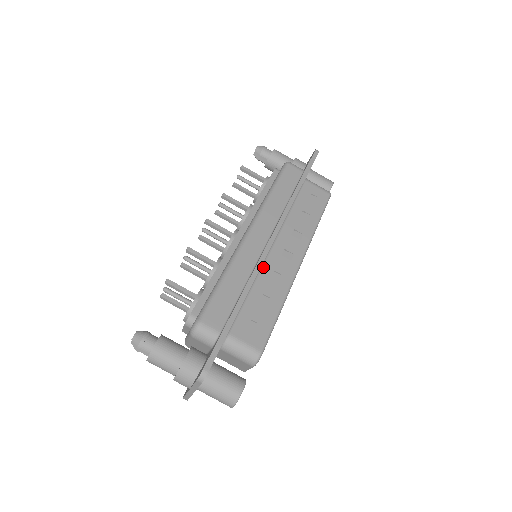
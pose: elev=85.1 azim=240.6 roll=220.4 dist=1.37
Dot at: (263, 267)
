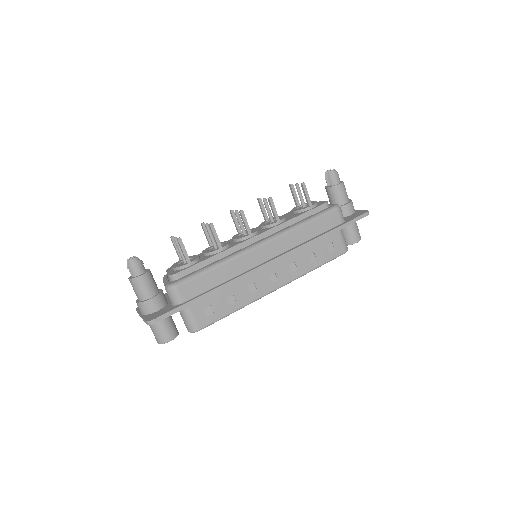
Dot at: occluded
